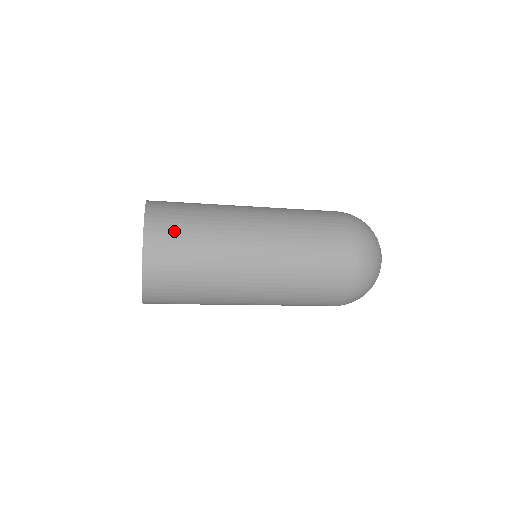
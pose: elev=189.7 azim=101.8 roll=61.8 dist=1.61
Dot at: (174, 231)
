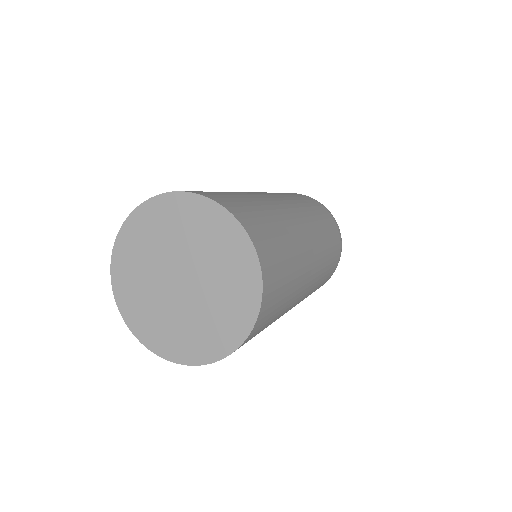
Dot at: (276, 252)
